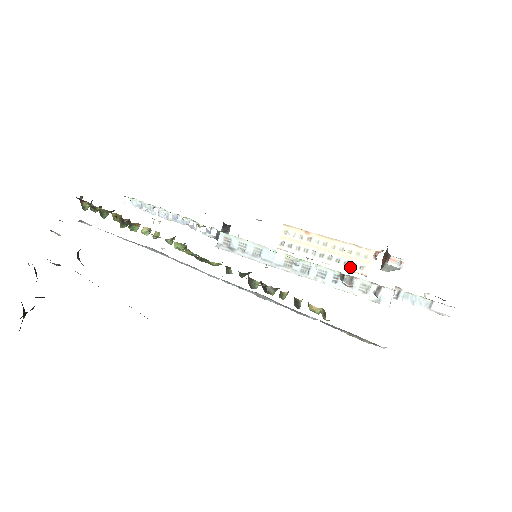
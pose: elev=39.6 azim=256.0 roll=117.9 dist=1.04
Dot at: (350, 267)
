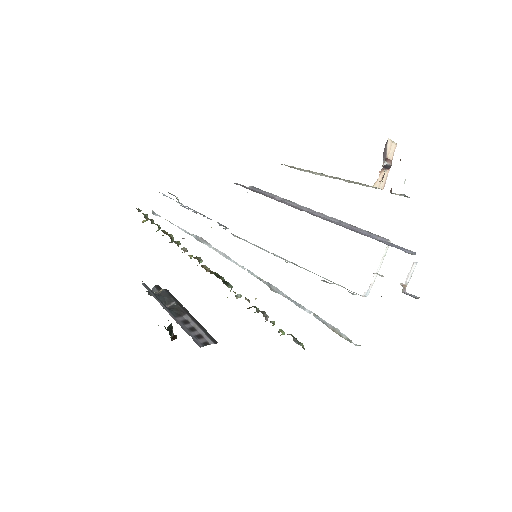
Dot at: (362, 184)
